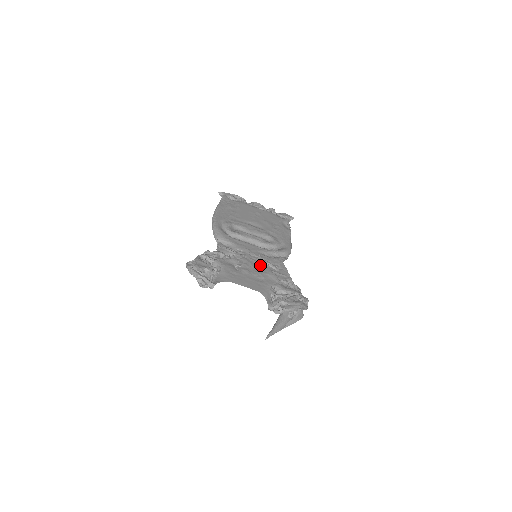
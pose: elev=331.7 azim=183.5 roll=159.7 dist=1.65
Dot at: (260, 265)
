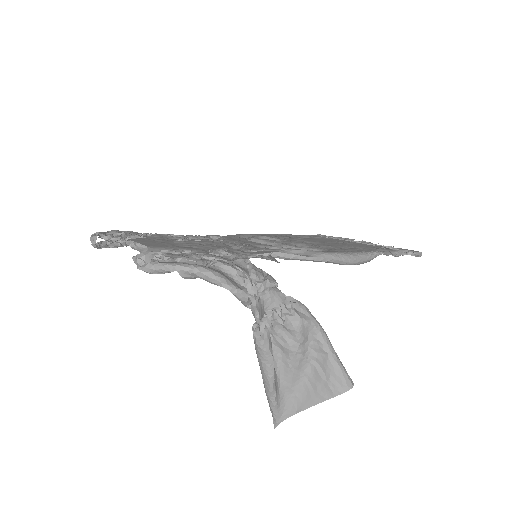
Dot at: (221, 245)
